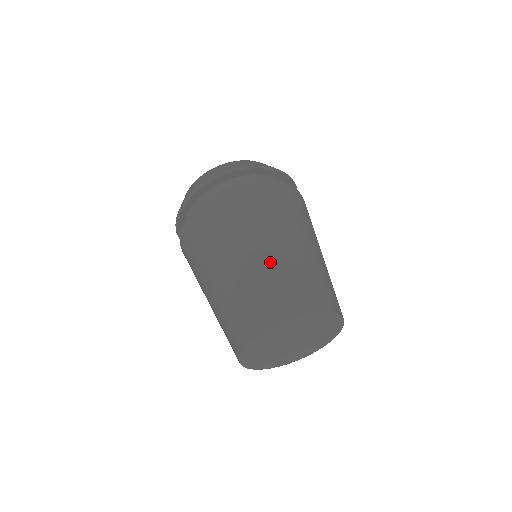
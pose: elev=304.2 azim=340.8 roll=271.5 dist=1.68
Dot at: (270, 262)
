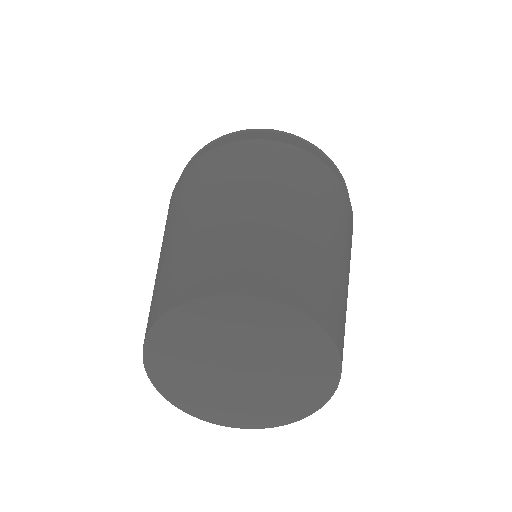
Dot at: (252, 219)
